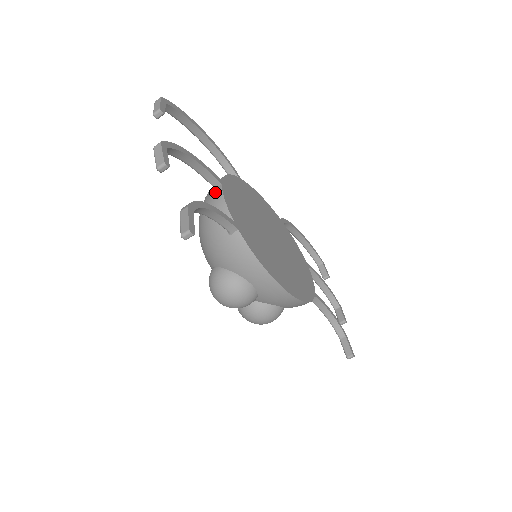
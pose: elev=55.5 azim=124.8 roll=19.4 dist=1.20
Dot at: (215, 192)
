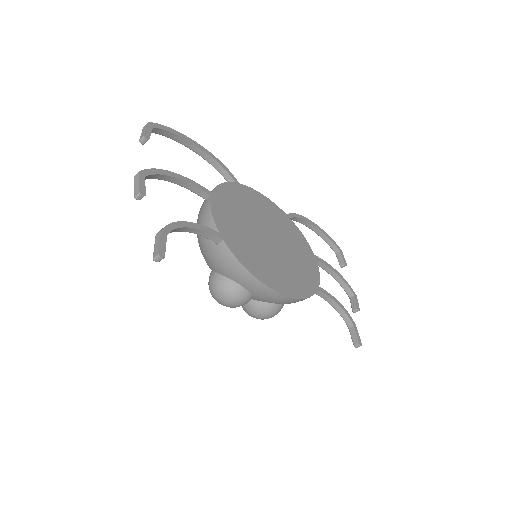
Dot at: (205, 204)
